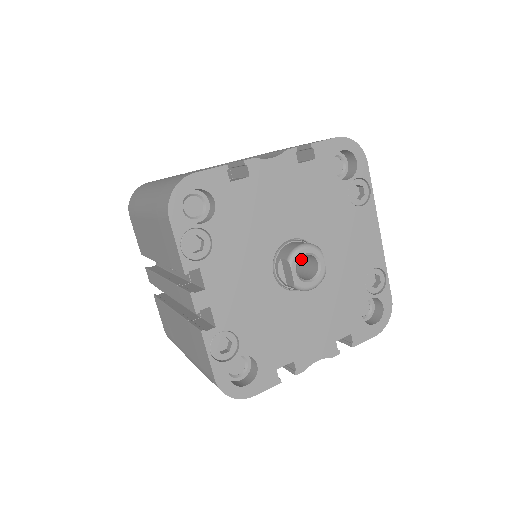
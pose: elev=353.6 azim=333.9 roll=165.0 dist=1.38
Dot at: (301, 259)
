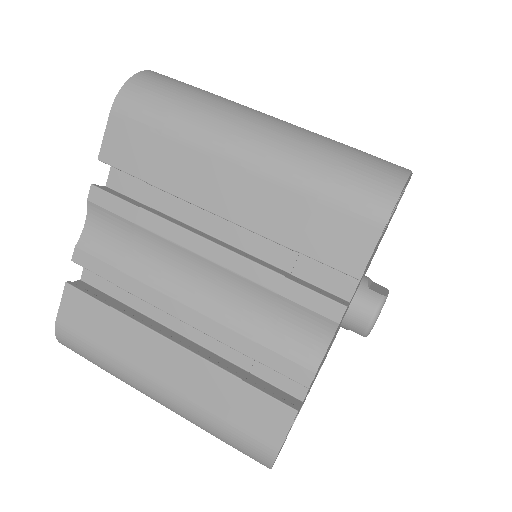
Dot at: occluded
